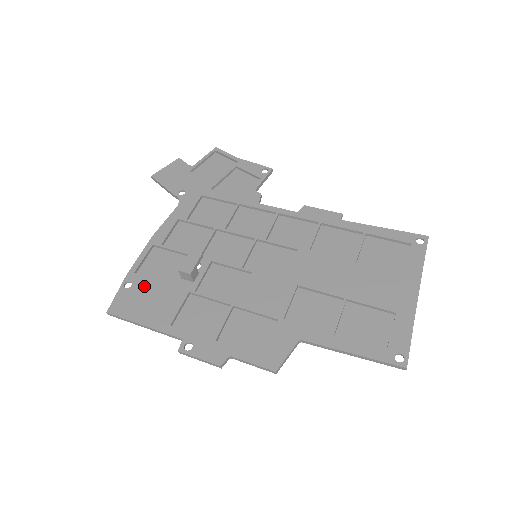
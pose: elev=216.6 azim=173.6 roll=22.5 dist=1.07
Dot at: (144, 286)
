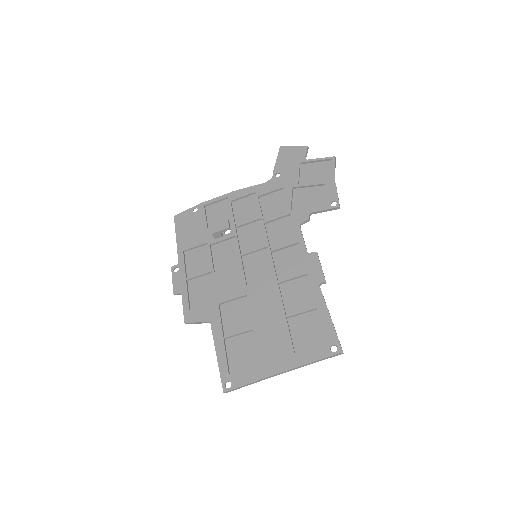
Dot at: (199, 218)
